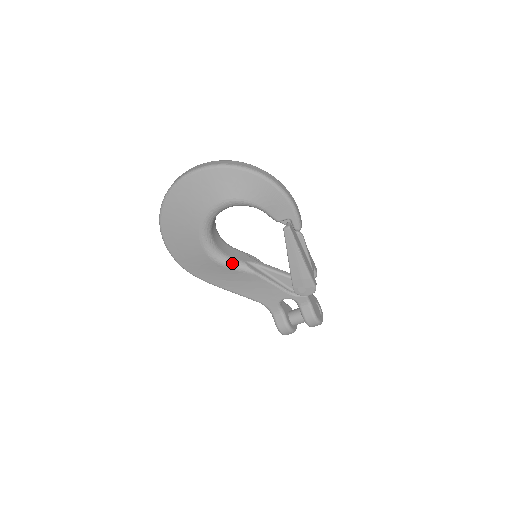
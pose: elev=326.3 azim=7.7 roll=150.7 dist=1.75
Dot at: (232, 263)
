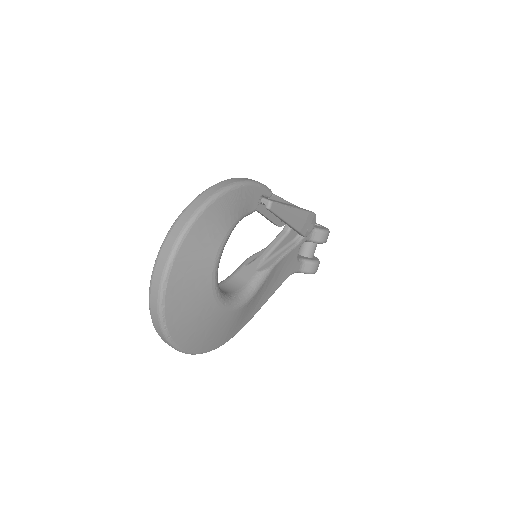
Dot at: (255, 286)
